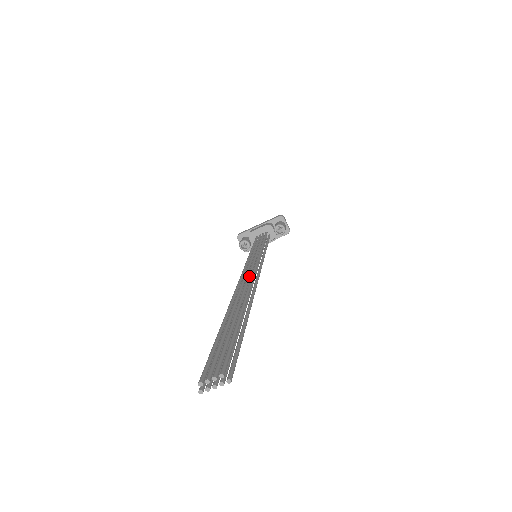
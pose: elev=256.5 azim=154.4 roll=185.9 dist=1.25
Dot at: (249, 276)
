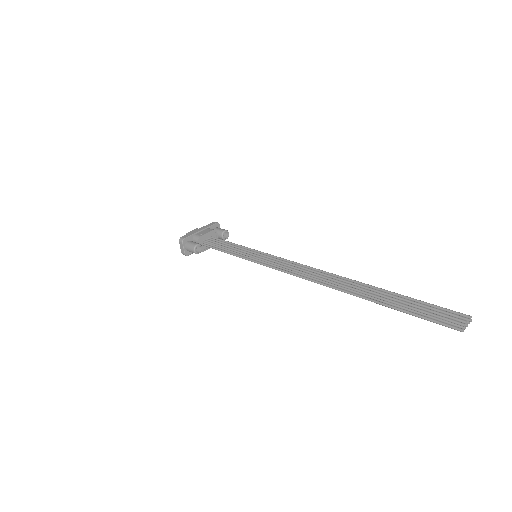
Dot at: (311, 269)
